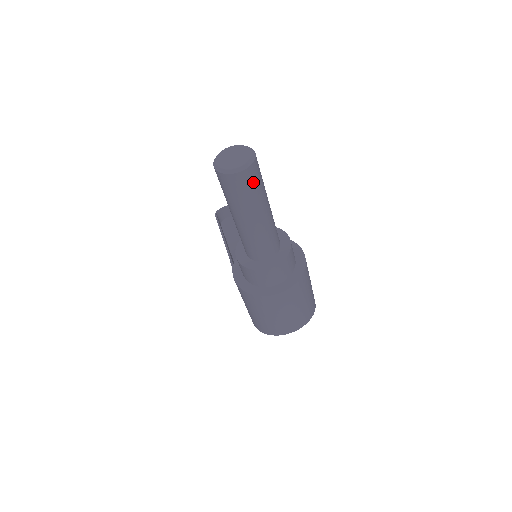
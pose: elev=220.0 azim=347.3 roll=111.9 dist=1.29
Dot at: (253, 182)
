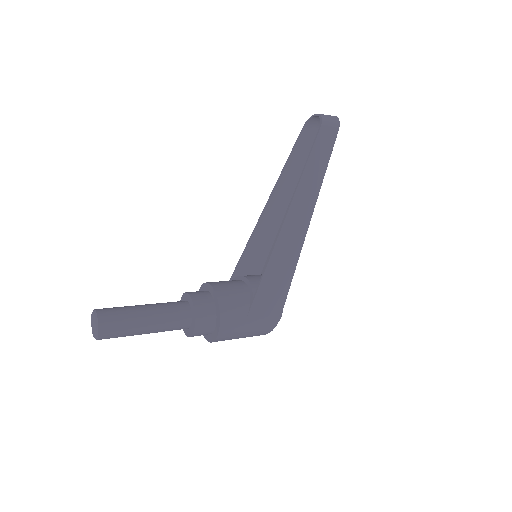
Dot at: occluded
